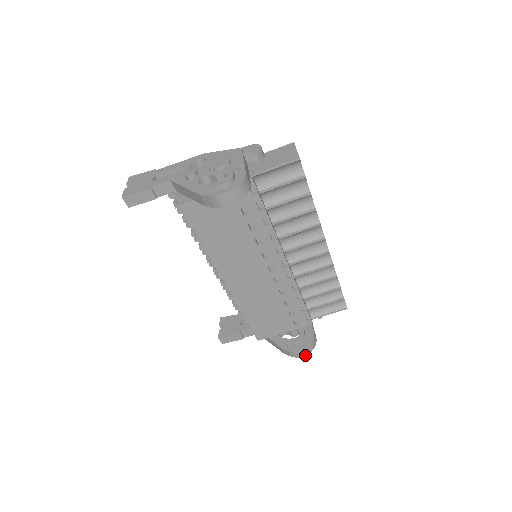
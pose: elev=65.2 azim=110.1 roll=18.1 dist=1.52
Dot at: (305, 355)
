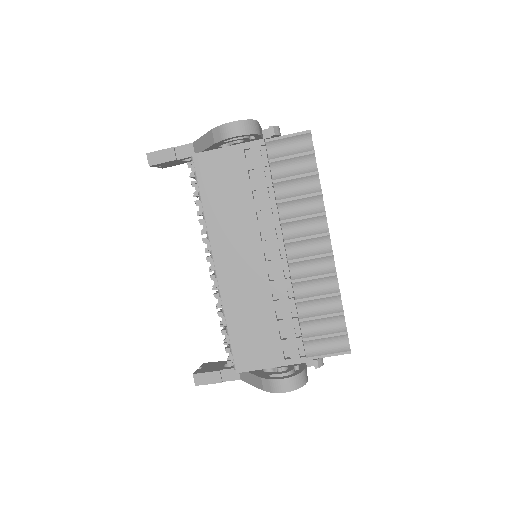
Dot at: (288, 391)
